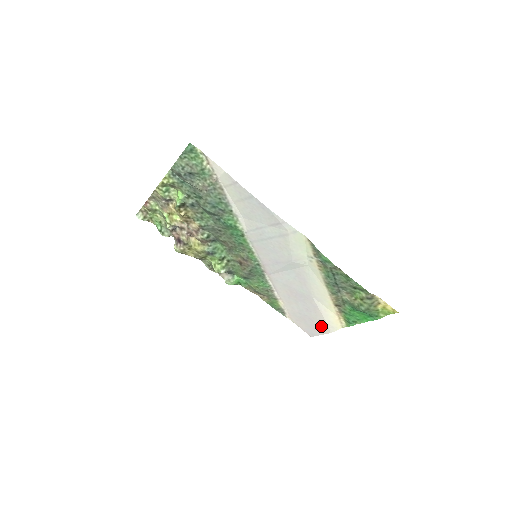
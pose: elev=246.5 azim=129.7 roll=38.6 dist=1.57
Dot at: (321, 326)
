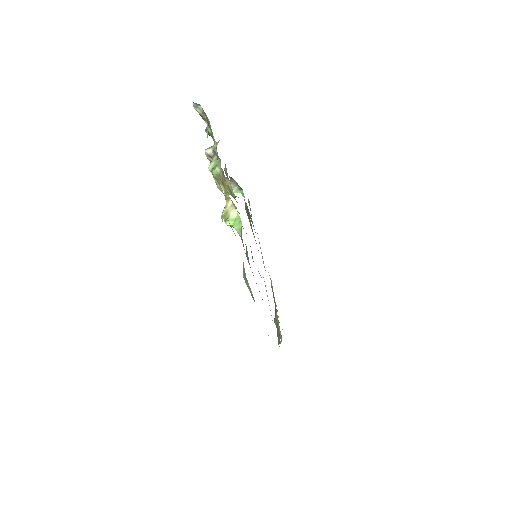
Dot at: occluded
